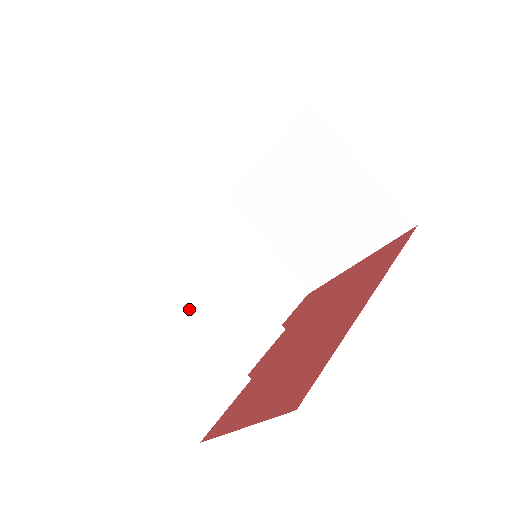
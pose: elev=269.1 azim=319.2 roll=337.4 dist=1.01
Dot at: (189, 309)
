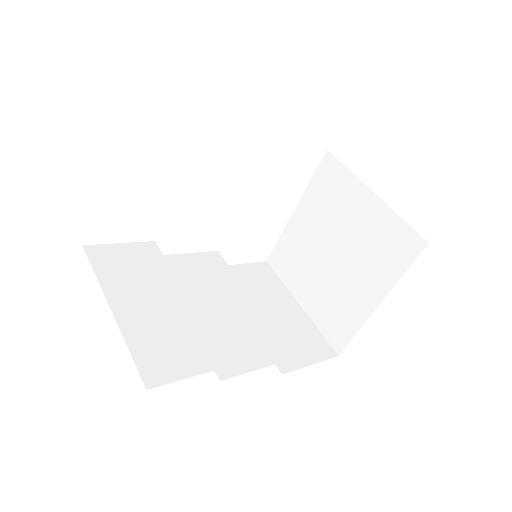
Dot at: (185, 295)
